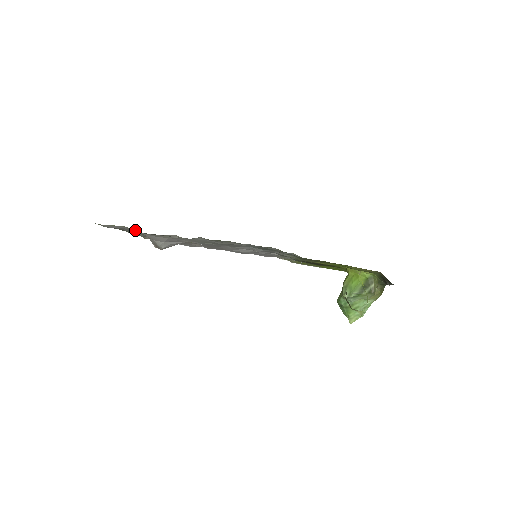
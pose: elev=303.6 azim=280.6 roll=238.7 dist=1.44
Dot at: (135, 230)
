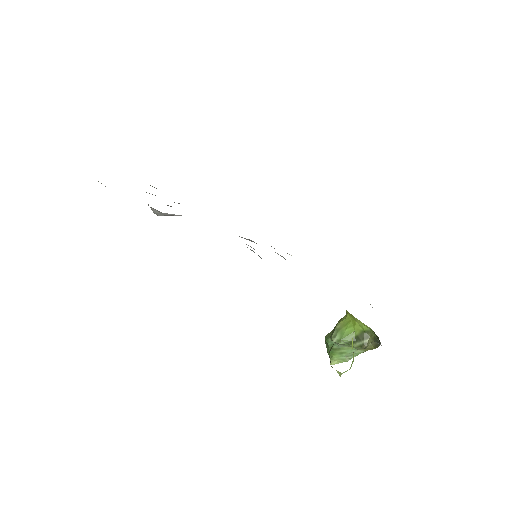
Dot at: occluded
